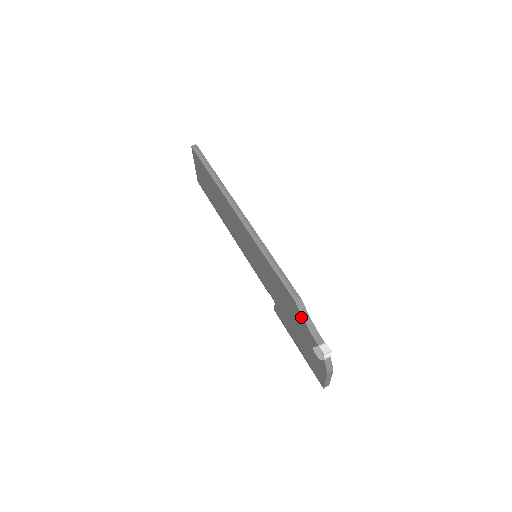
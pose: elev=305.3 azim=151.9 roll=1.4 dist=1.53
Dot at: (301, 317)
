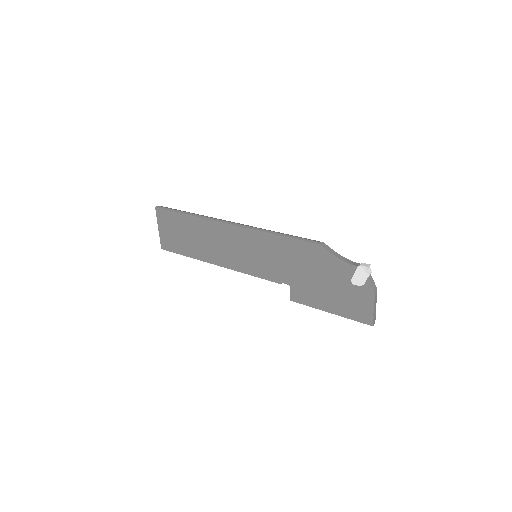
Dot at: (330, 256)
